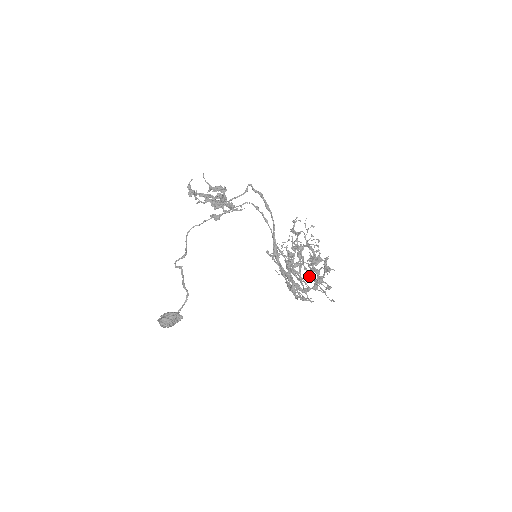
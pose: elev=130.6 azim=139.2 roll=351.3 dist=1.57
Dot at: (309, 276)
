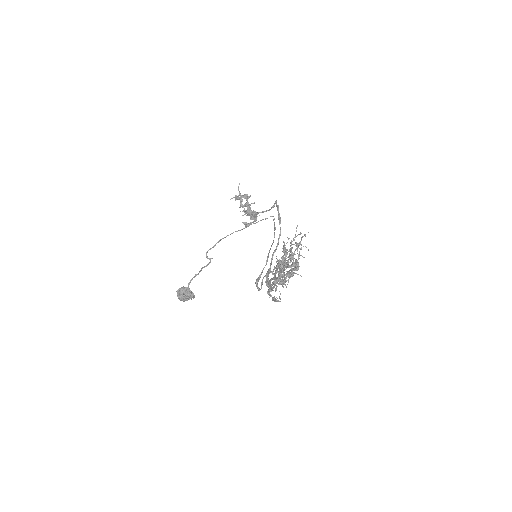
Dot at: (282, 277)
